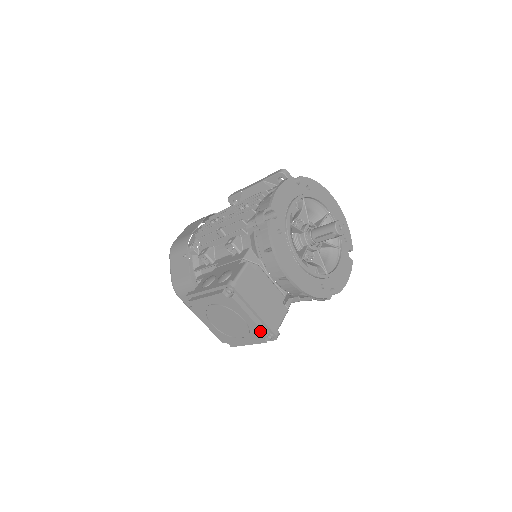
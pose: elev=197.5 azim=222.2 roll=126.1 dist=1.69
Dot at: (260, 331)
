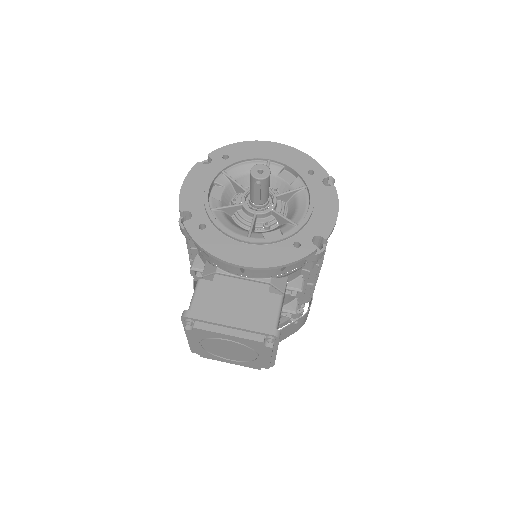
Dot at: (252, 341)
